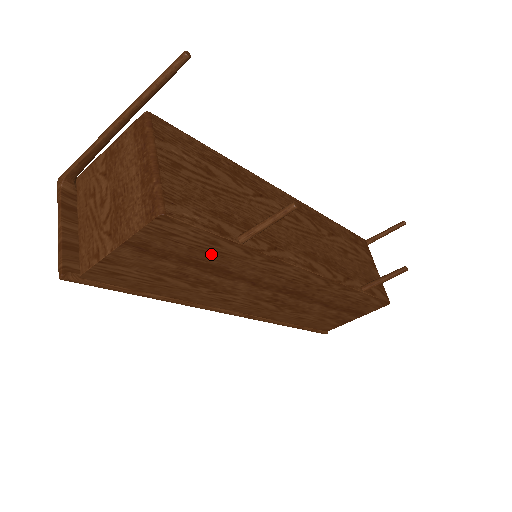
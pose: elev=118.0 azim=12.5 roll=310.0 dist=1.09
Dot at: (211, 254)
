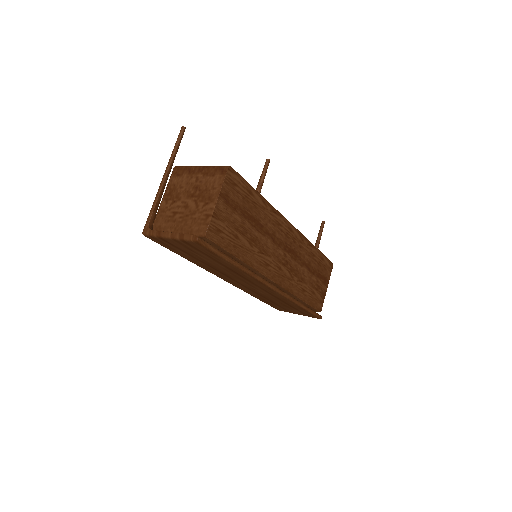
Dot at: (251, 205)
